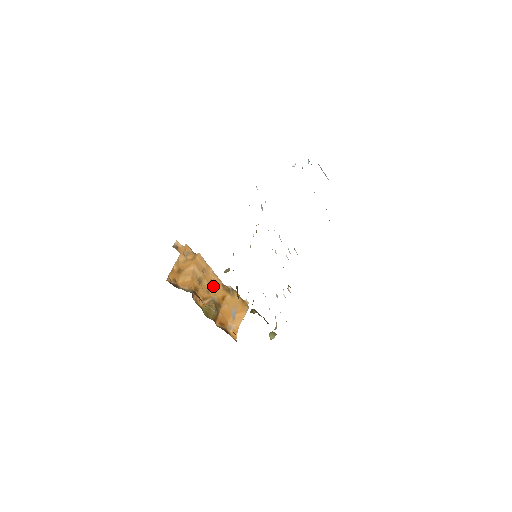
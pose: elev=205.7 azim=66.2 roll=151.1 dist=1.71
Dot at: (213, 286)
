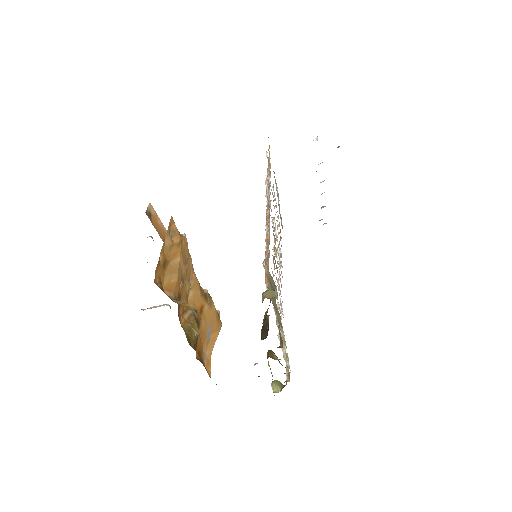
Dot at: (191, 289)
